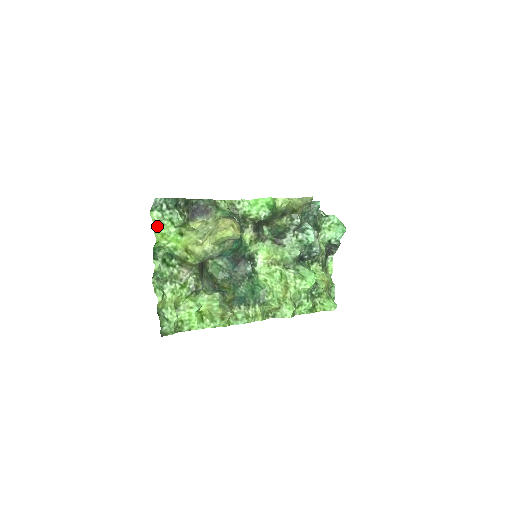
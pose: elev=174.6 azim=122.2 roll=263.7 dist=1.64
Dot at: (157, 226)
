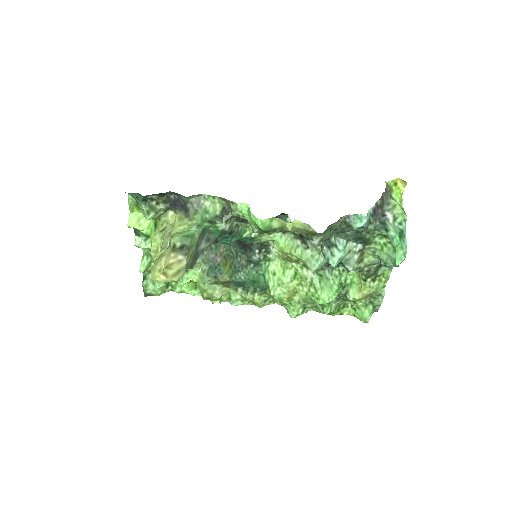
Dot at: (135, 207)
